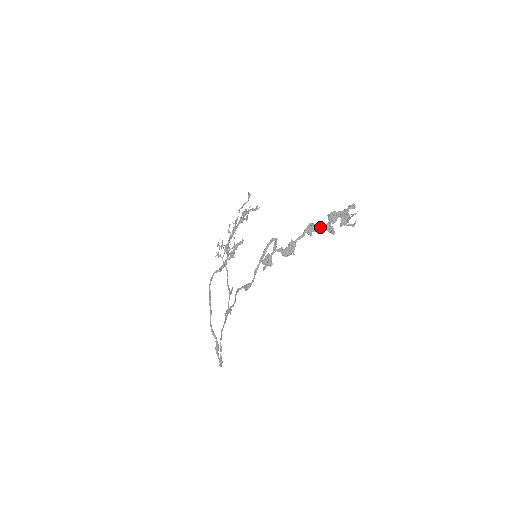
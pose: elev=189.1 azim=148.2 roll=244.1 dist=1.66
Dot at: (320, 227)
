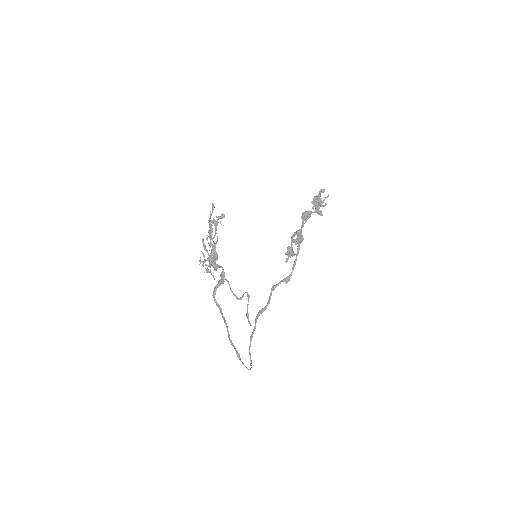
Dot at: occluded
